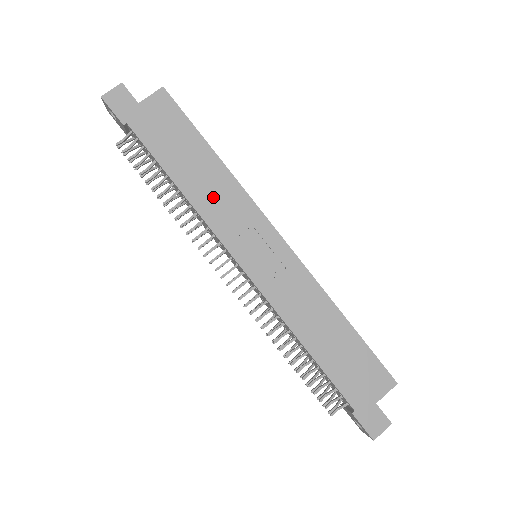
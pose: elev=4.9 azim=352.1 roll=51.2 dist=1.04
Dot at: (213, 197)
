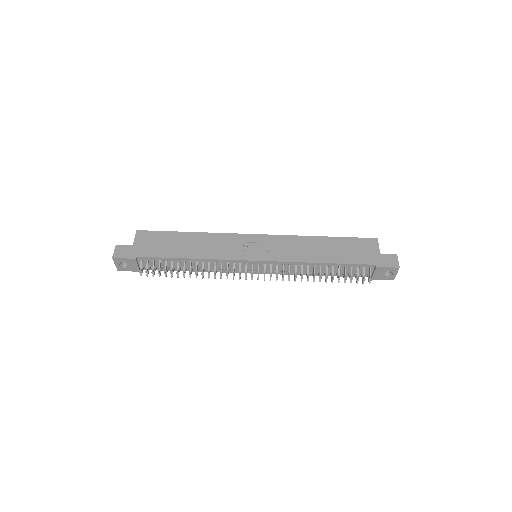
Dot at: (209, 248)
